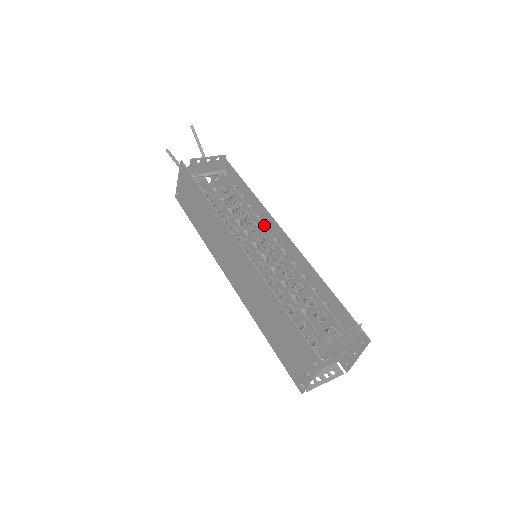
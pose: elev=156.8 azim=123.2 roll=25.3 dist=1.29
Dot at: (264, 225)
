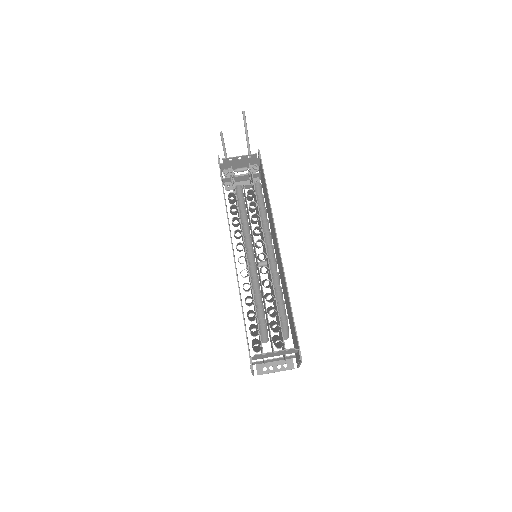
Dot at: occluded
